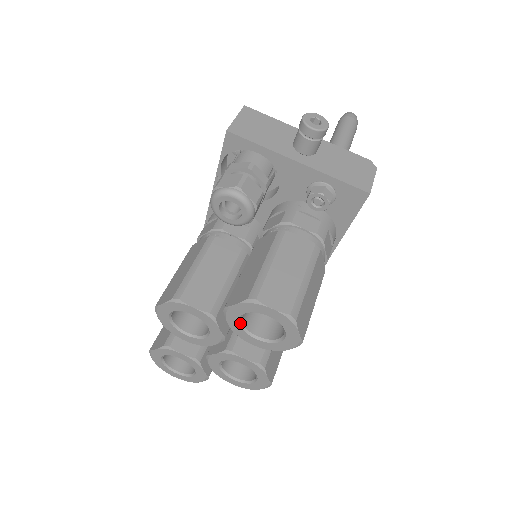
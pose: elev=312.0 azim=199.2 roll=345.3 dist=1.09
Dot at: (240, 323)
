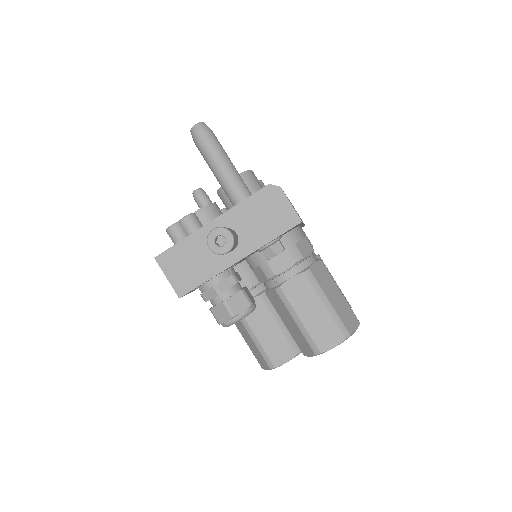
Dot at: occluded
